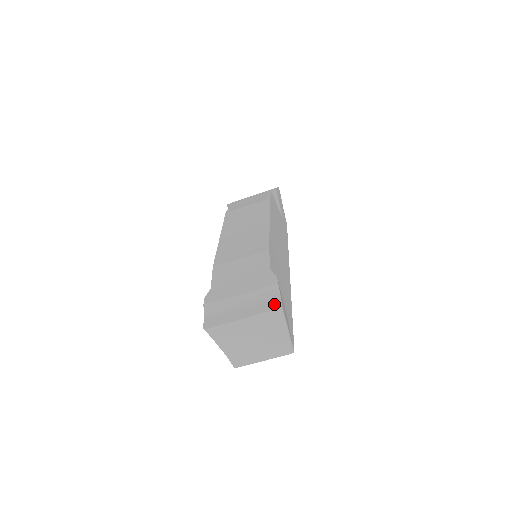
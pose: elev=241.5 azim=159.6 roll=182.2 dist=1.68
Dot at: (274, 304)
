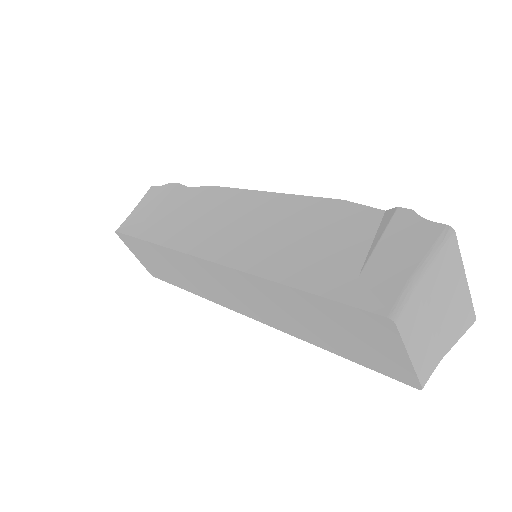
Dot at: occluded
